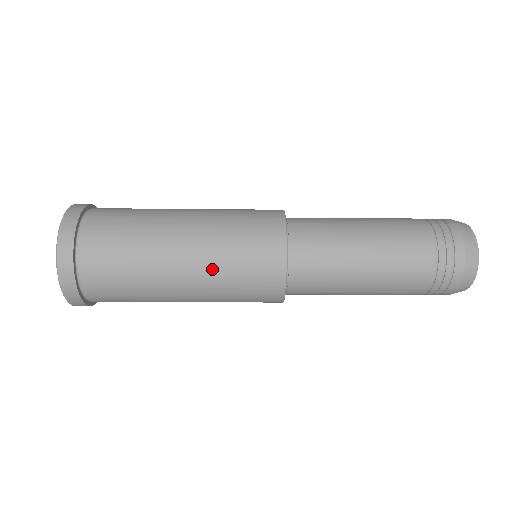
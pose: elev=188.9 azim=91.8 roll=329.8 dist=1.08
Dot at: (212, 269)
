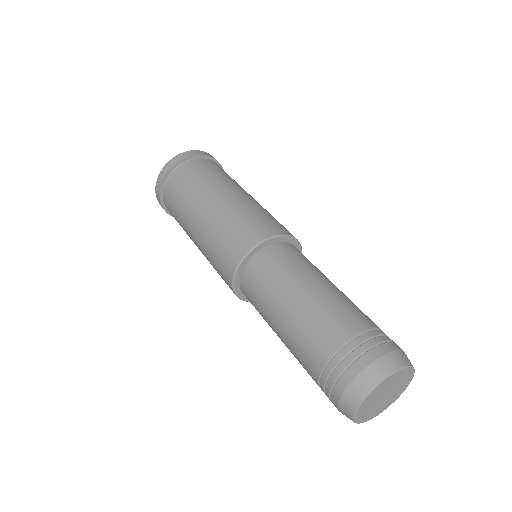
Dot at: occluded
